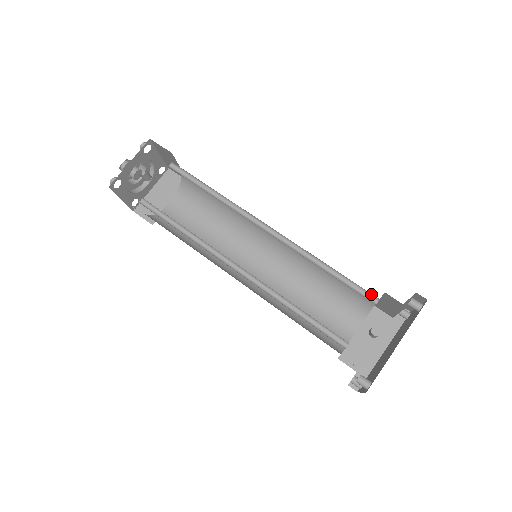
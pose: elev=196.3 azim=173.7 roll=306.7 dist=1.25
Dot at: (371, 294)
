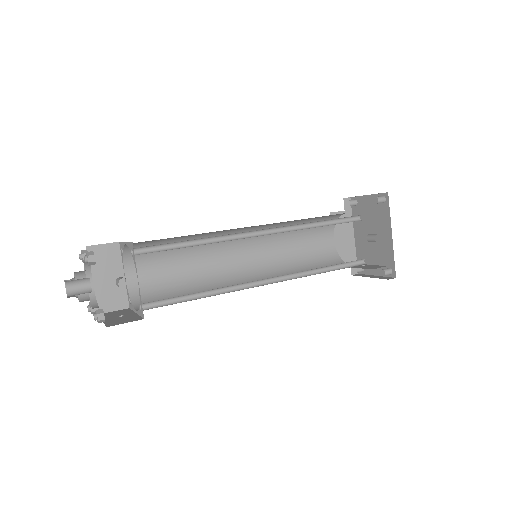
Dot at: (355, 216)
